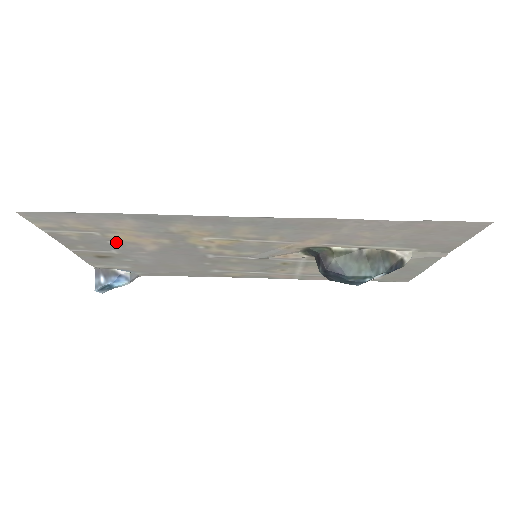
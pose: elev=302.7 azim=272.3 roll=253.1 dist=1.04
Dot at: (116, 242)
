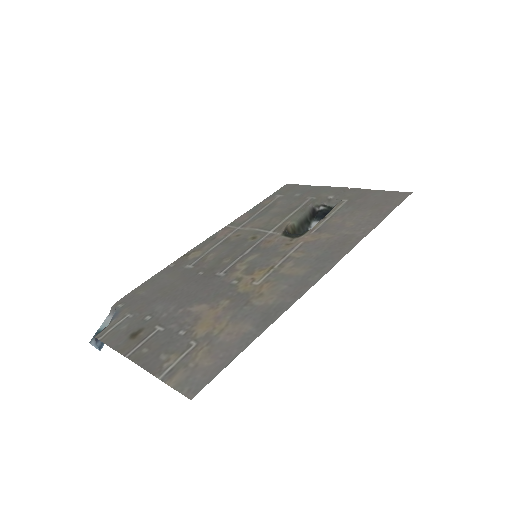
Dot at: (186, 329)
